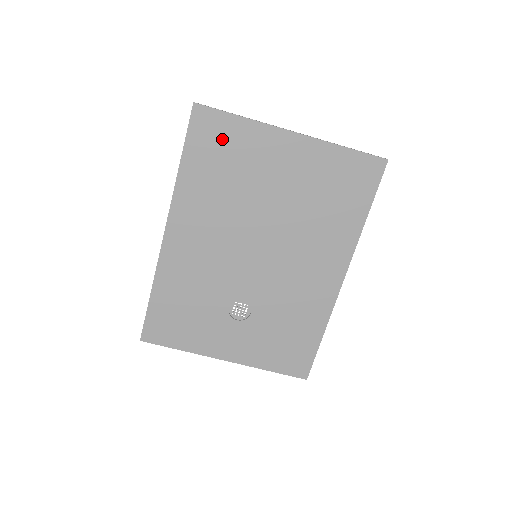
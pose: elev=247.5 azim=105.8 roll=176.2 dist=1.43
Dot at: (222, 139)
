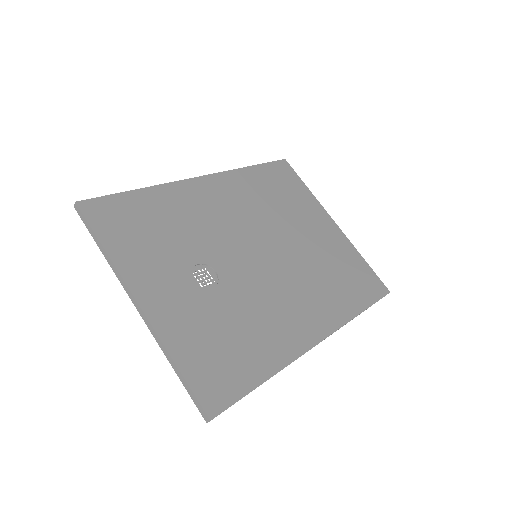
Dot at: (288, 184)
